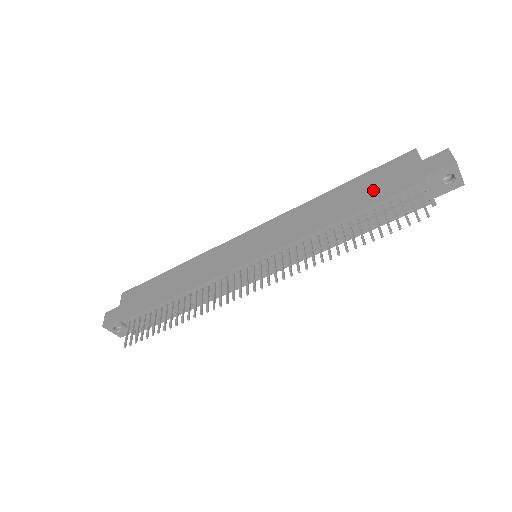
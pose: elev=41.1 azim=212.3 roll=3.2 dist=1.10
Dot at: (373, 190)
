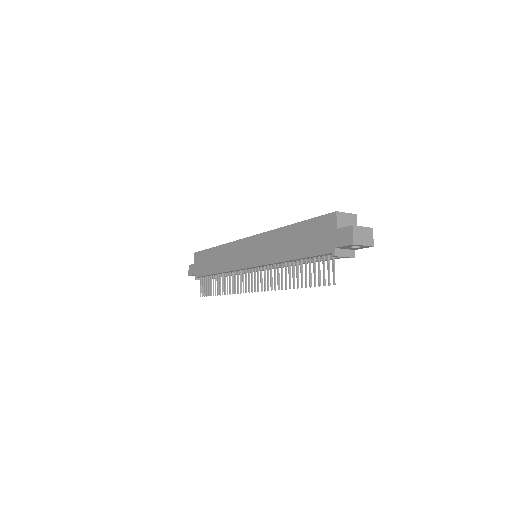
Dot at: (308, 242)
